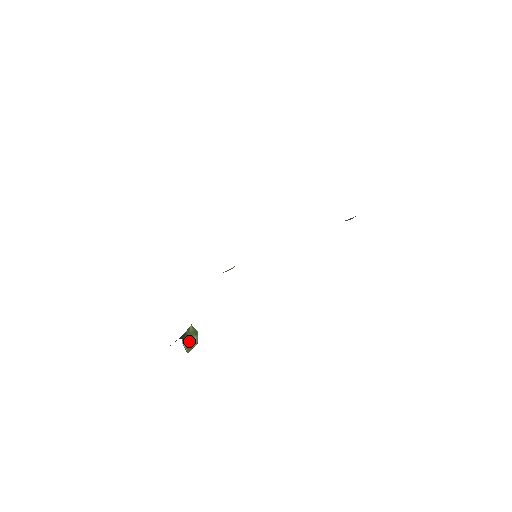
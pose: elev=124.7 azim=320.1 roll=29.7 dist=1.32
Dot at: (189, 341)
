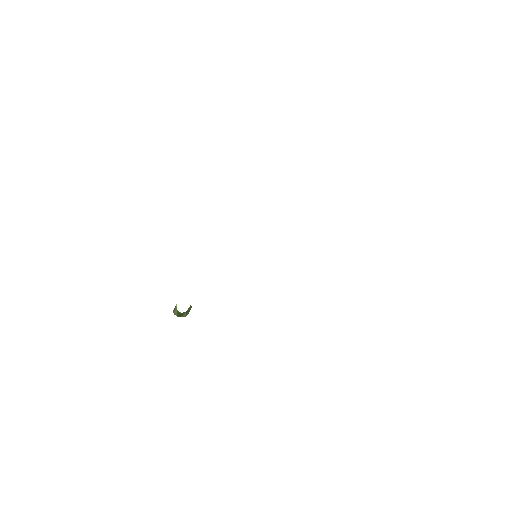
Dot at: (184, 314)
